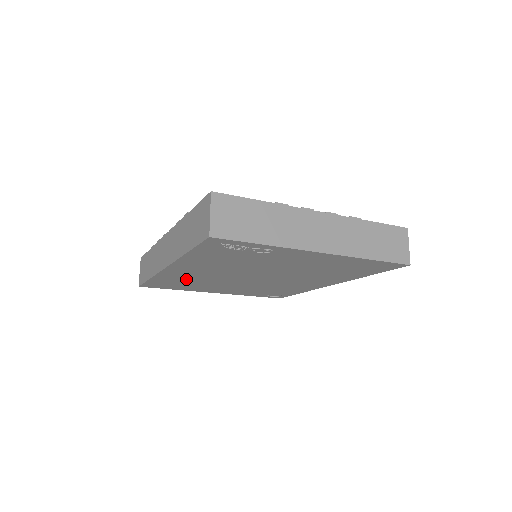
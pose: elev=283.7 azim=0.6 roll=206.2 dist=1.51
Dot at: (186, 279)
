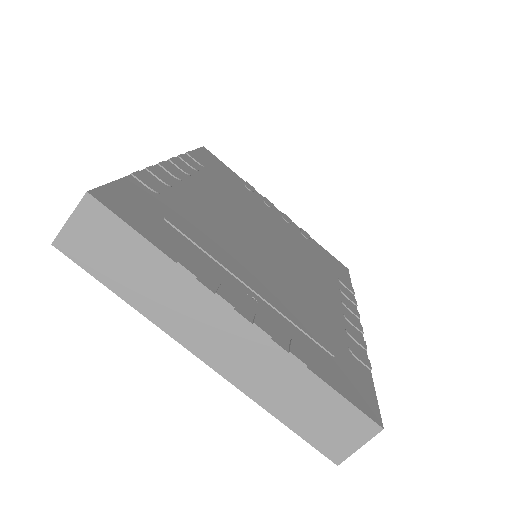
Dot at: occluded
